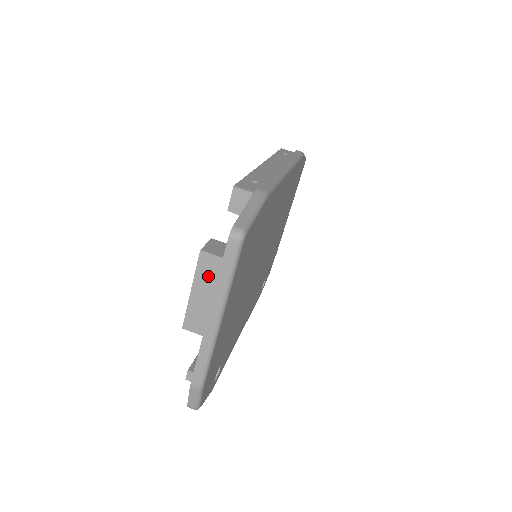
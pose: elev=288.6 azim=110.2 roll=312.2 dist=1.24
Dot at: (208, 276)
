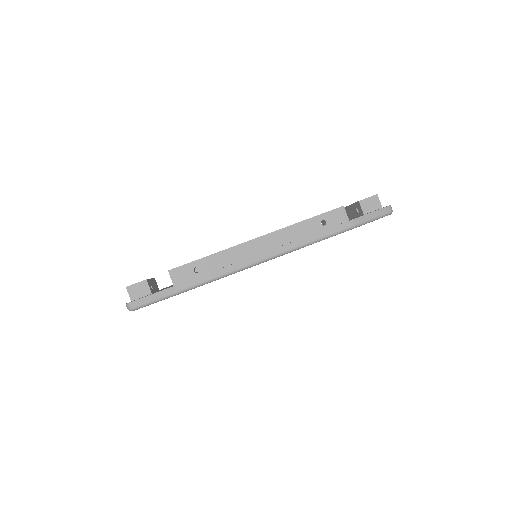
Dot at: occluded
